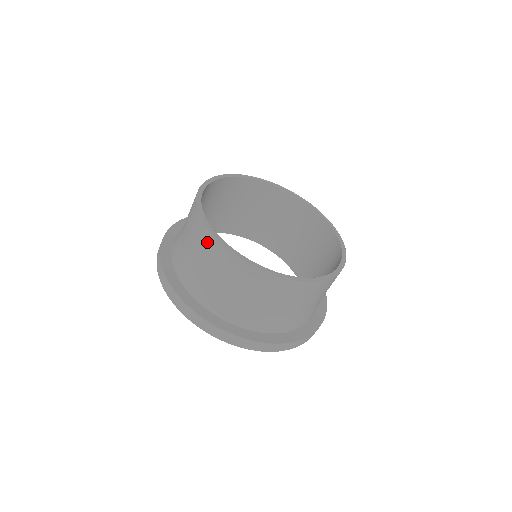
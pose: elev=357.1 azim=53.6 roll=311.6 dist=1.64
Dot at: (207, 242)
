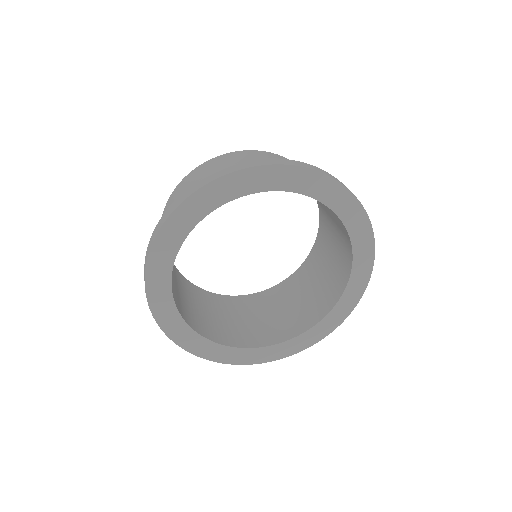
Dot at: (221, 160)
